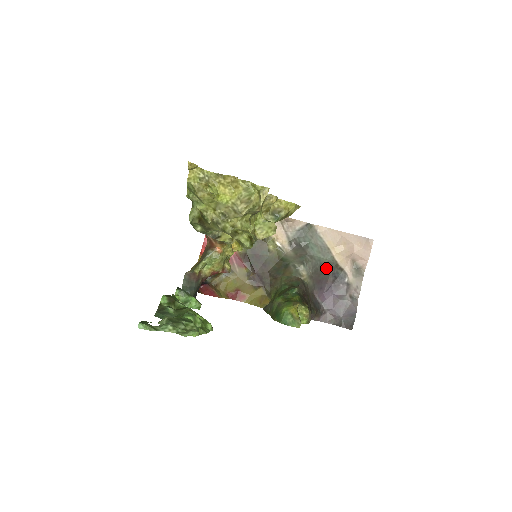
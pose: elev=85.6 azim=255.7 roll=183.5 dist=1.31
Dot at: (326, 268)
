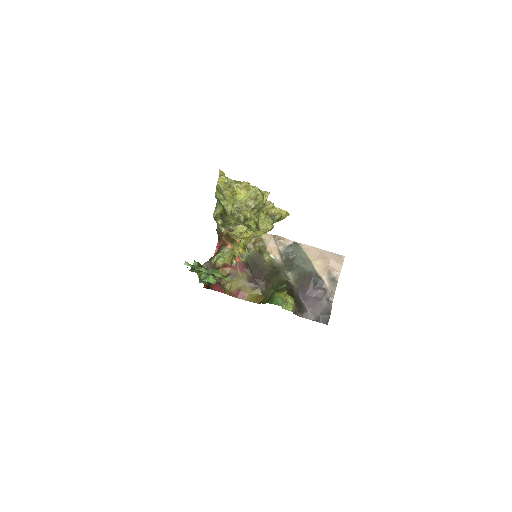
Dot at: (308, 276)
